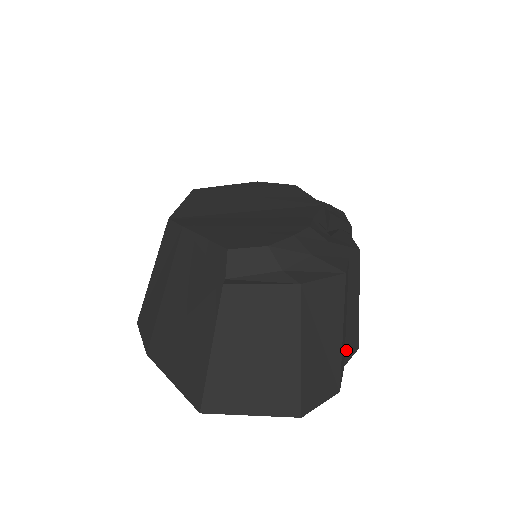
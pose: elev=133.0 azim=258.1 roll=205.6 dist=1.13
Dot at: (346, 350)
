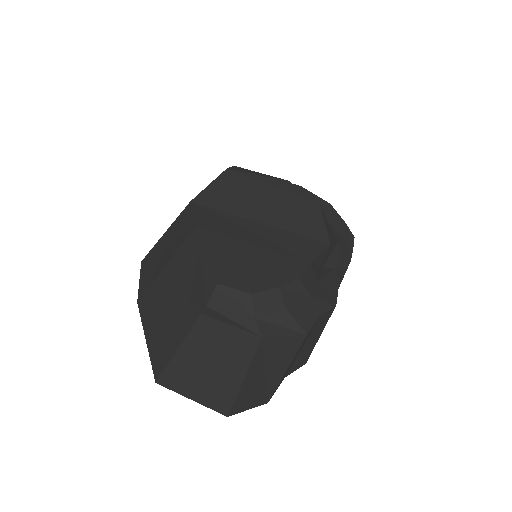
Dot at: (292, 368)
